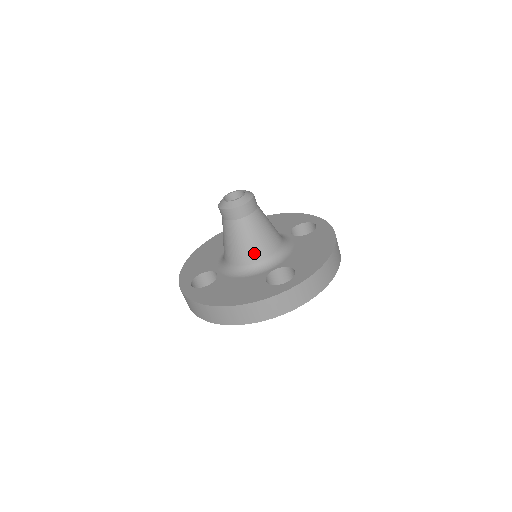
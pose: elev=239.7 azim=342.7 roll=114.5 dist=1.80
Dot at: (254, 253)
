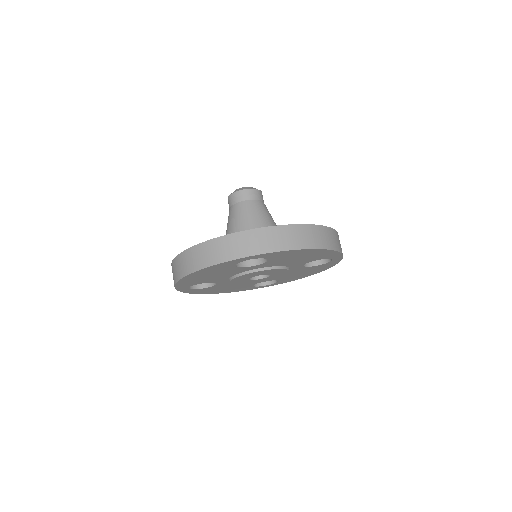
Dot at: occluded
